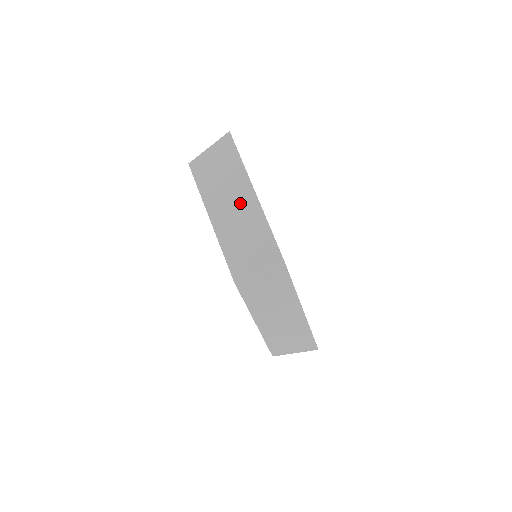
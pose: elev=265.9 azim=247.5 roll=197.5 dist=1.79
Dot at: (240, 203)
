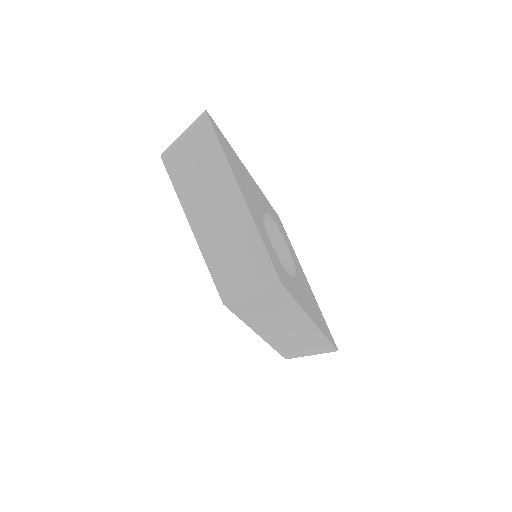
Dot at: (224, 206)
